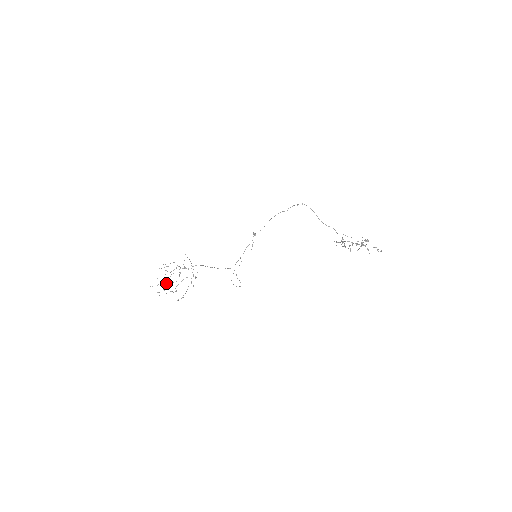
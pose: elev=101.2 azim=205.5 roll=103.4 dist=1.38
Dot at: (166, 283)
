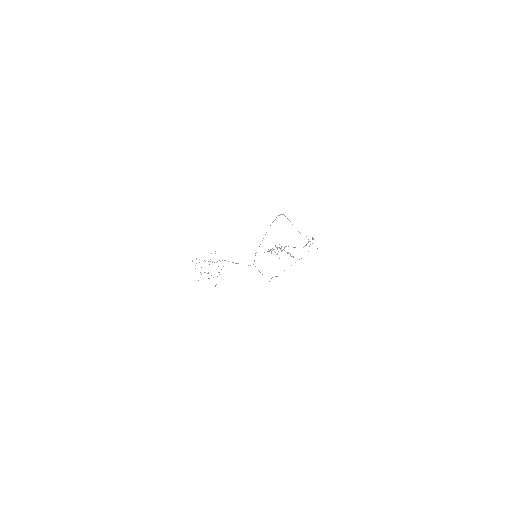
Dot at: occluded
